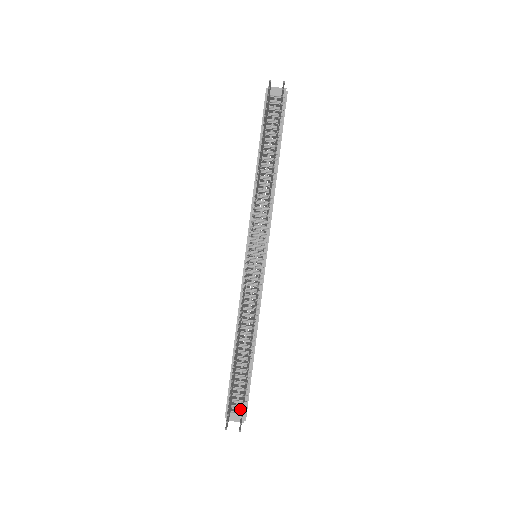
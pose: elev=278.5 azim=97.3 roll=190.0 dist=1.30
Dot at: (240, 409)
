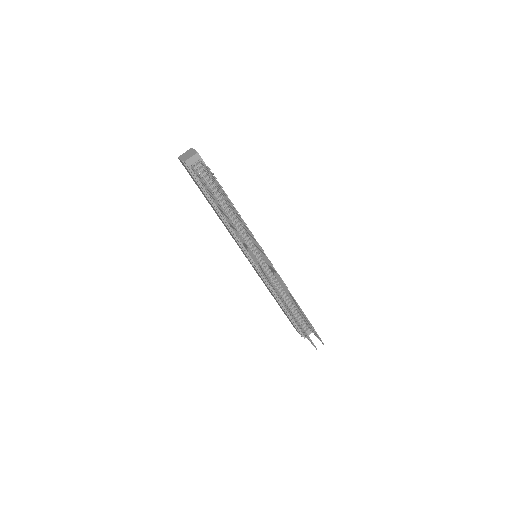
Dot at: (307, 328)
